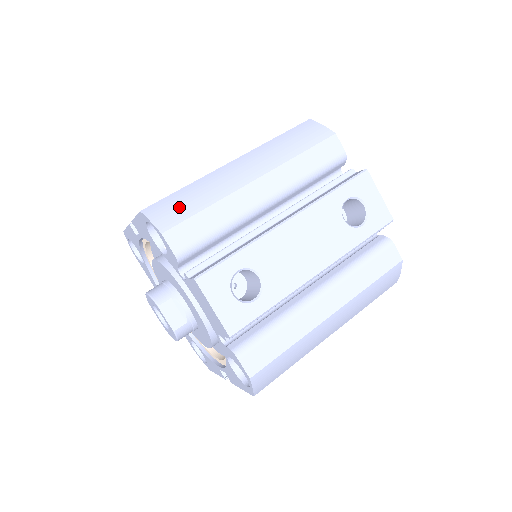
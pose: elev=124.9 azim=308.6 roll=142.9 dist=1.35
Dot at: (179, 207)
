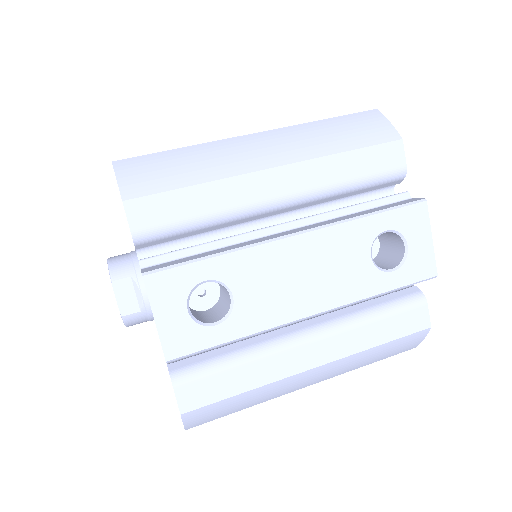
Dot at: (160, 173)
